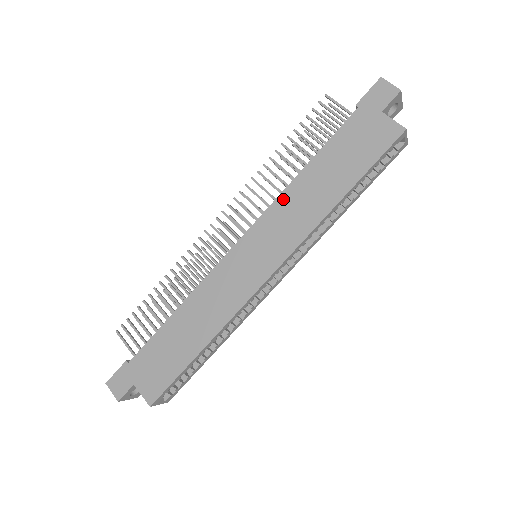
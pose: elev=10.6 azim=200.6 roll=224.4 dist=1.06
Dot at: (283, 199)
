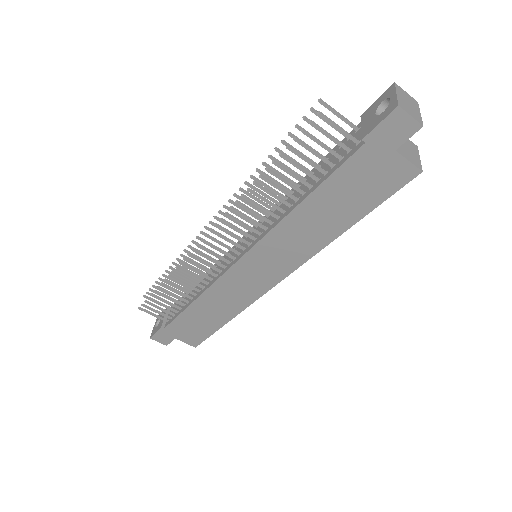
Dot at: (280, 230)
